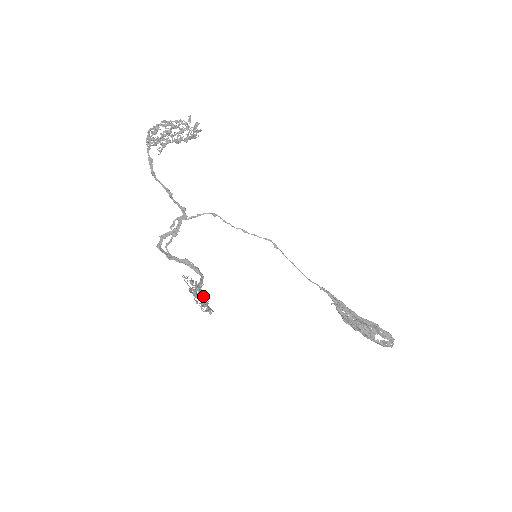
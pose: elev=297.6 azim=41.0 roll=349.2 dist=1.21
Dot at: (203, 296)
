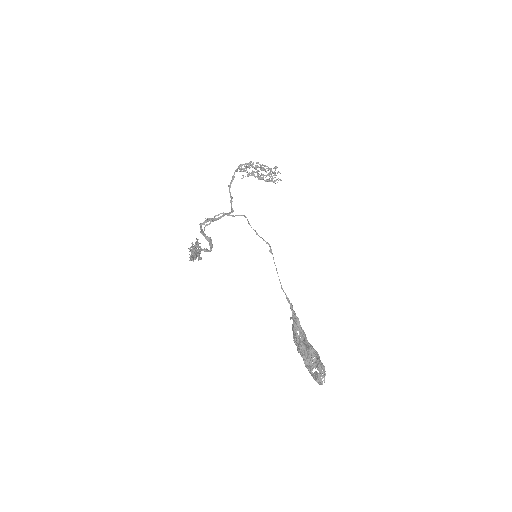
Dot at: (194, 247)
